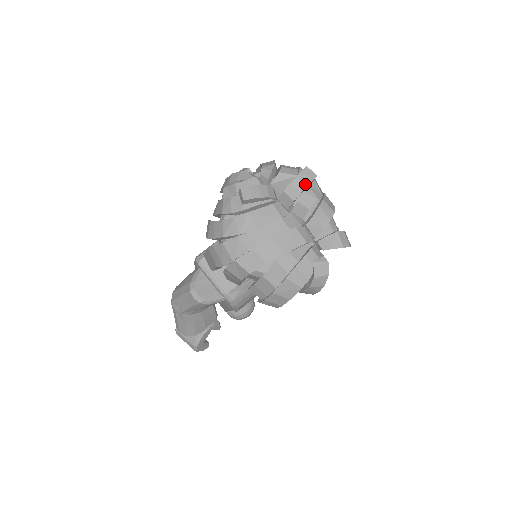
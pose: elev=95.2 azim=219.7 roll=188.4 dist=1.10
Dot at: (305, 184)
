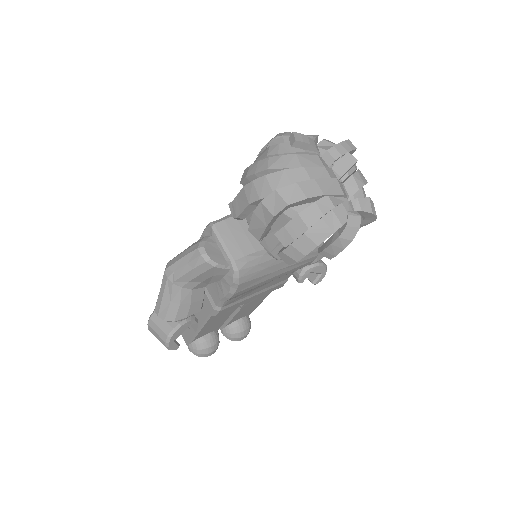
Dot at: (347, 150)
